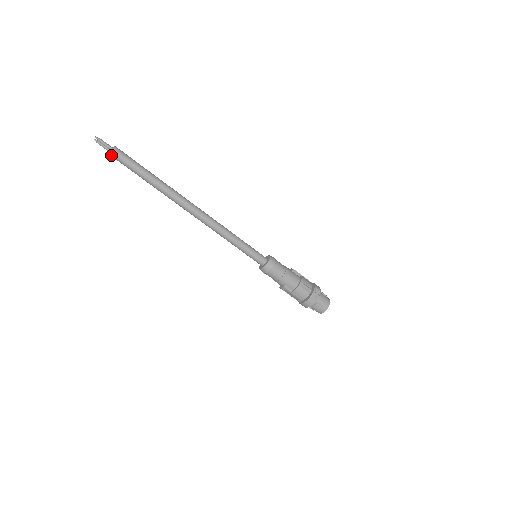
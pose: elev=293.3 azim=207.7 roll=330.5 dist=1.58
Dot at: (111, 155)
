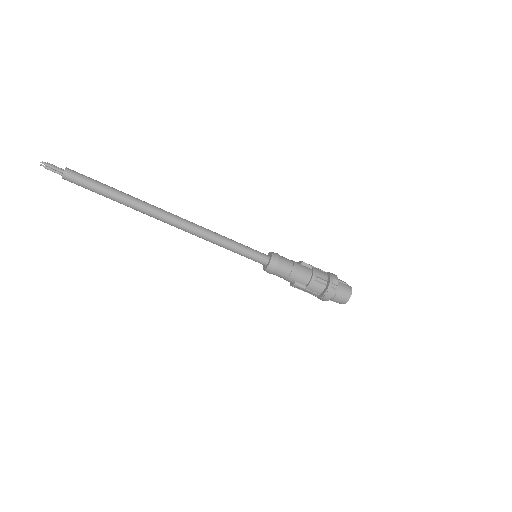
Dot at: (64, 179)
